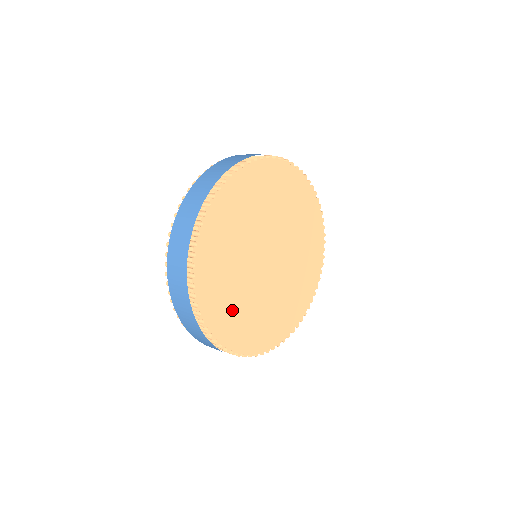
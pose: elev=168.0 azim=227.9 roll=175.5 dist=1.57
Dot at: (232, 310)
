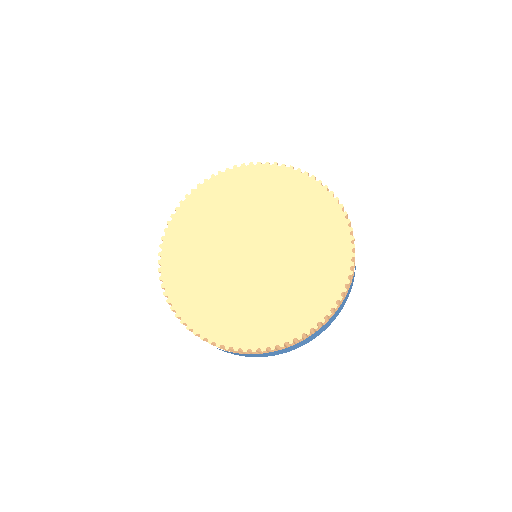
Dot at: (253, 316)
